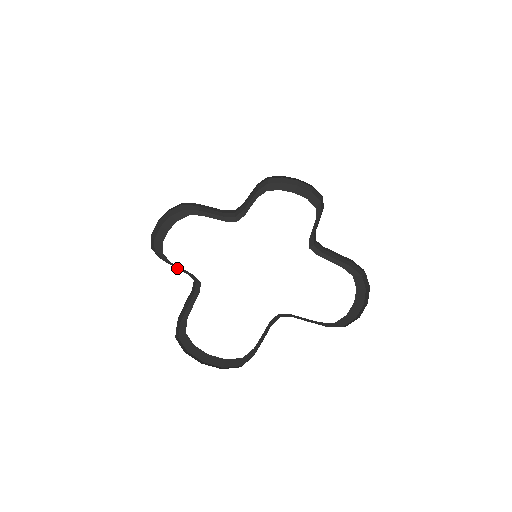
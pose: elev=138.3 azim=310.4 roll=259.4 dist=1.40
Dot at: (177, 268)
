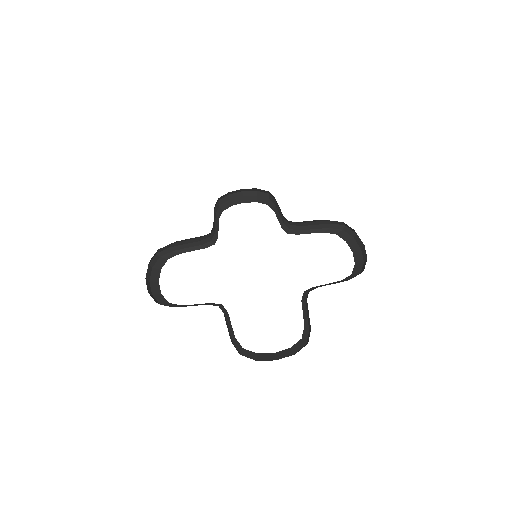
Dot at: (216, 224)
